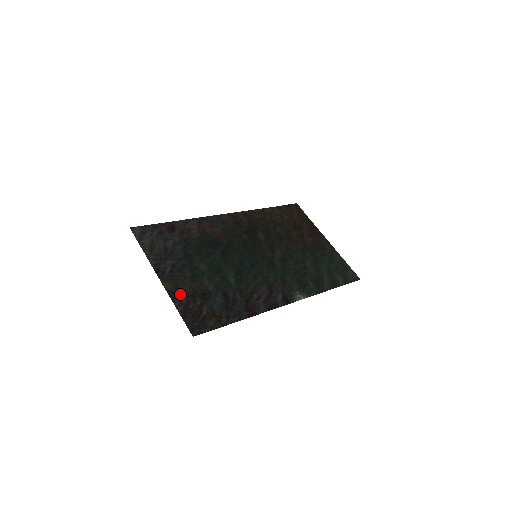
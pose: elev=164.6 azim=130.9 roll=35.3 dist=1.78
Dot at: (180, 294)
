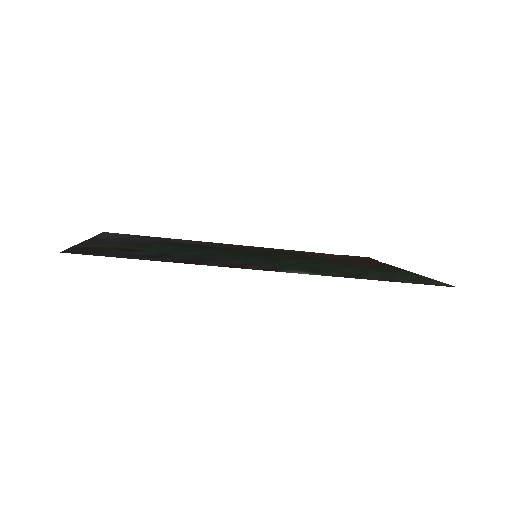
Dot at: (96, 245)
